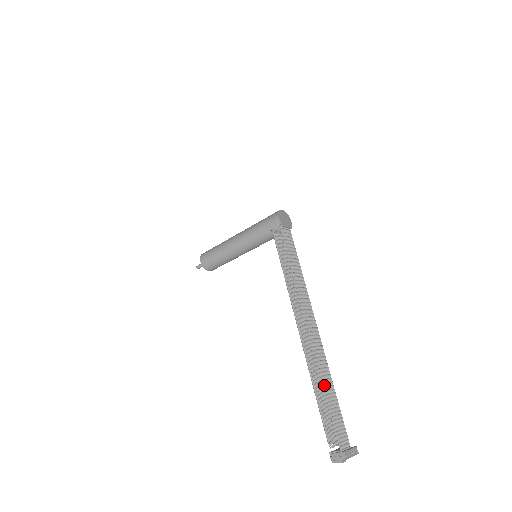
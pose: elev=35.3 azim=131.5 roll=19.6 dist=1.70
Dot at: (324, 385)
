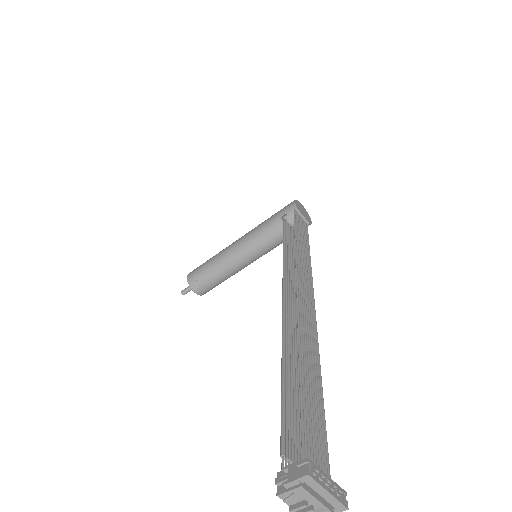
Dot at: (302, 358)
